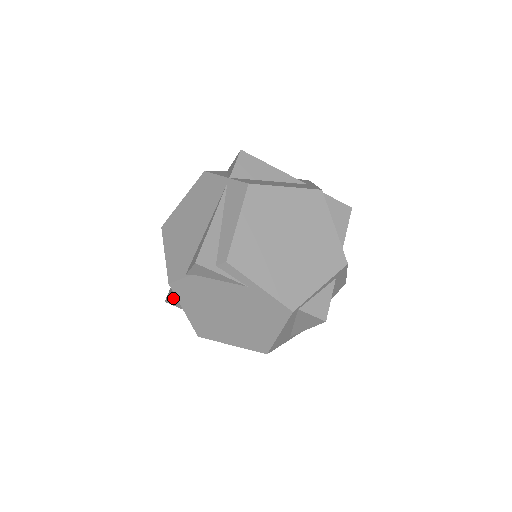
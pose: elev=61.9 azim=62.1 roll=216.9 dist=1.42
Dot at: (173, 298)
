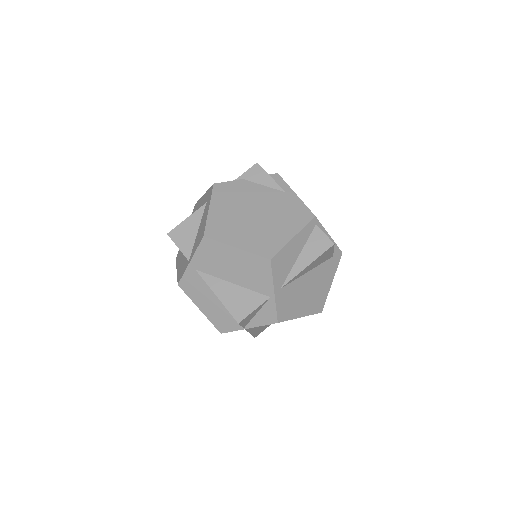
Dot at: (185, 224)
